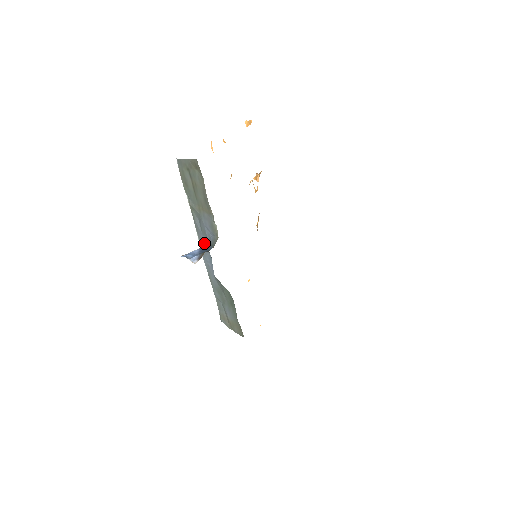
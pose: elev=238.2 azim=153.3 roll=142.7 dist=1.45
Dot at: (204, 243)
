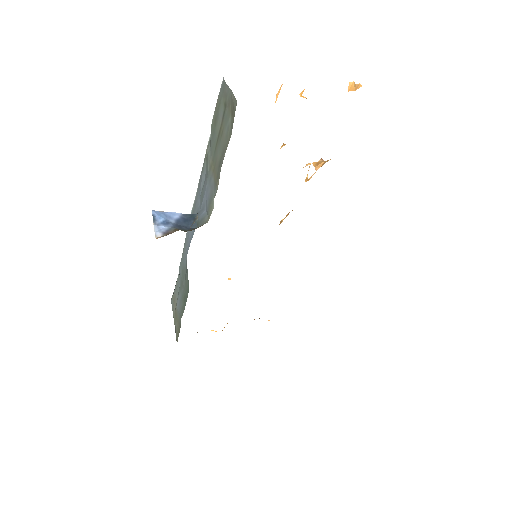
Dot at: (197, 208)
